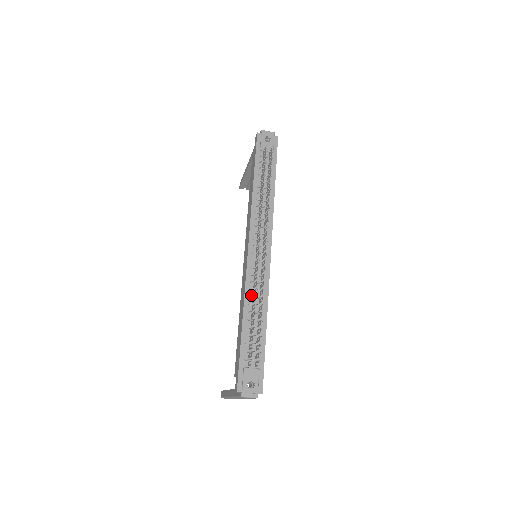
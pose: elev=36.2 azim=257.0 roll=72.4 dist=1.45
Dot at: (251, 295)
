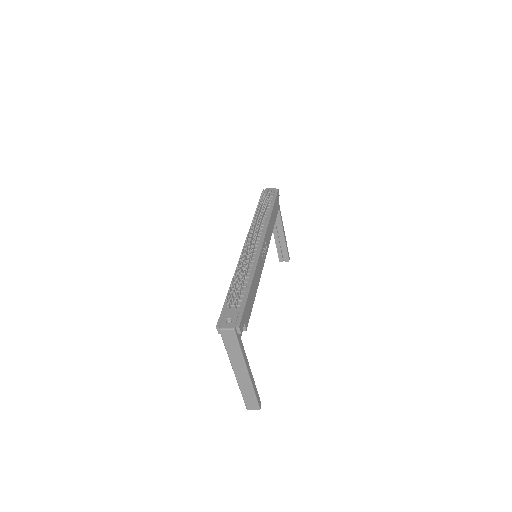
Dot at: occluded
